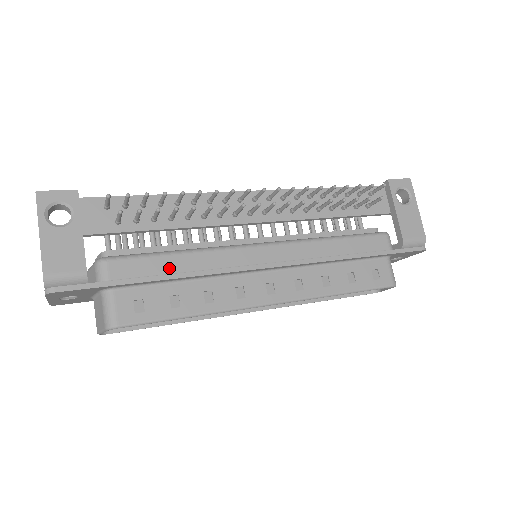
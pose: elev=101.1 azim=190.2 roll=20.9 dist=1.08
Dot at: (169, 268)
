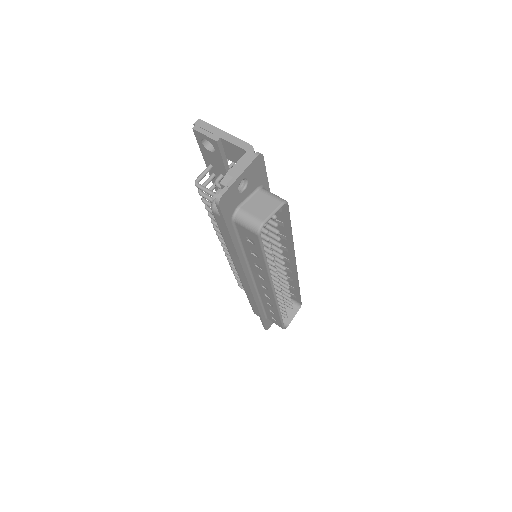
Dot at: occluded
